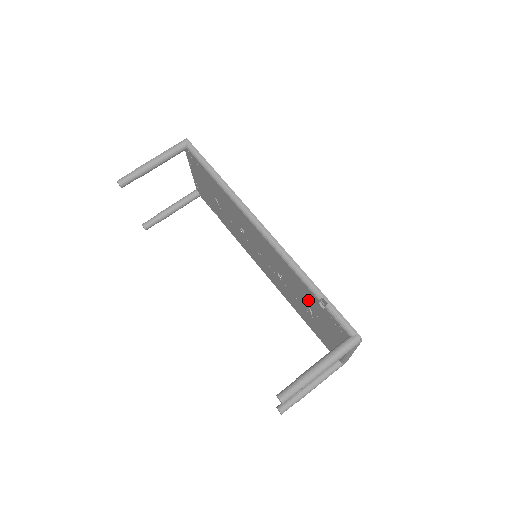
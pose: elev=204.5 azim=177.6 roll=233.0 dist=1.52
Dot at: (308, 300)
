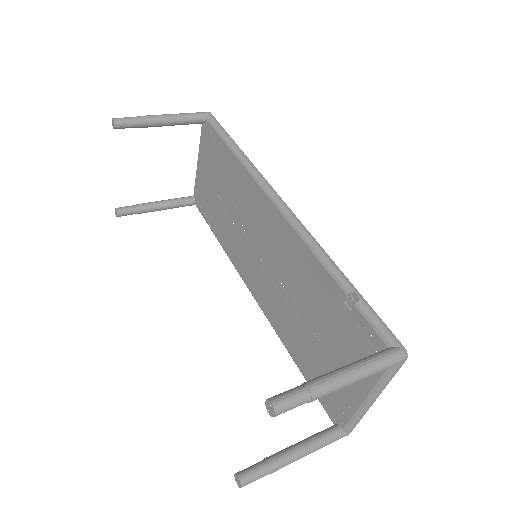
Dot at: (323, 308)
